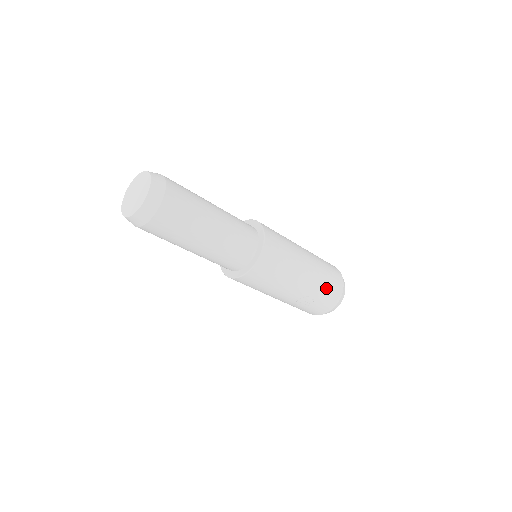
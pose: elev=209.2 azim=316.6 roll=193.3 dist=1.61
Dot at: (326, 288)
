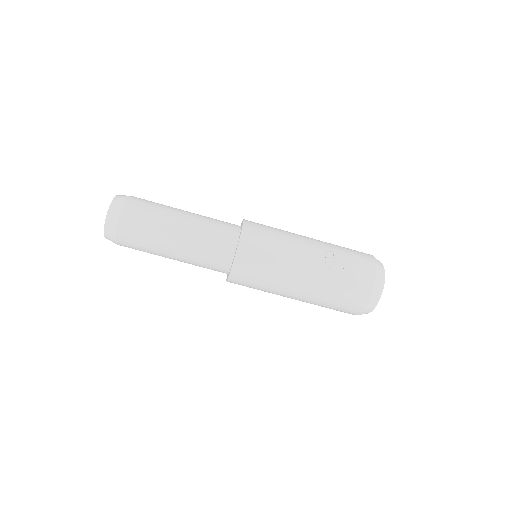
Dot at: (346, 249)
